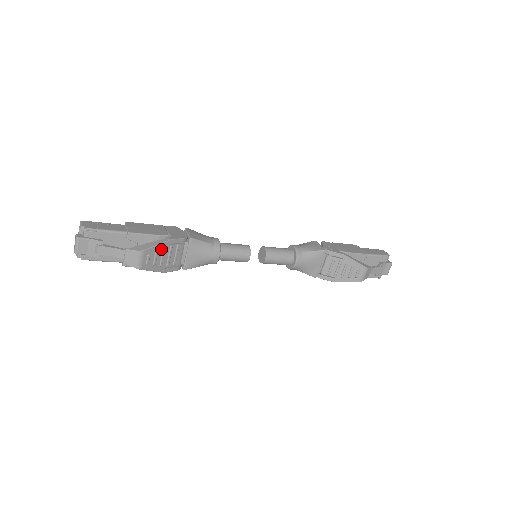
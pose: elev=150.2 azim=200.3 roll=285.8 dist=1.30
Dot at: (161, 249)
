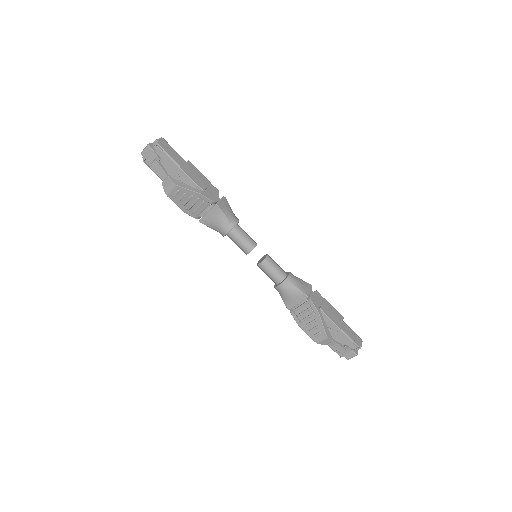
Dot at: (190, 194)
